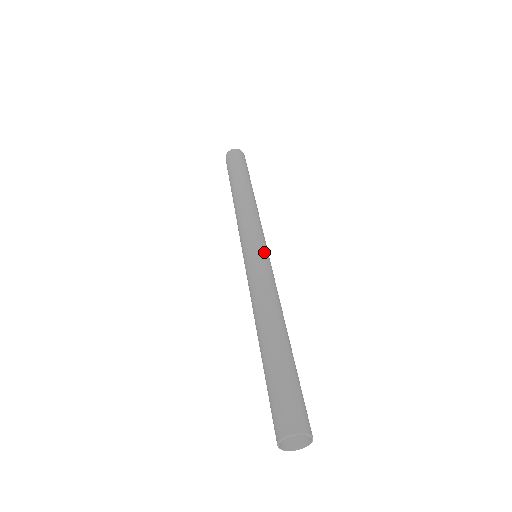
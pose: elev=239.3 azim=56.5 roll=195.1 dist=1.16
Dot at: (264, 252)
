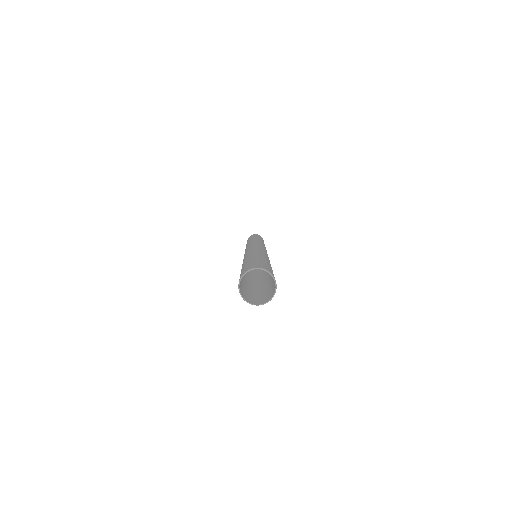
Dot at: occluded
